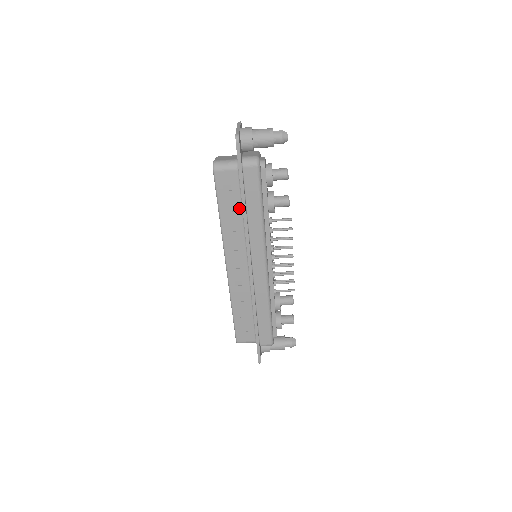
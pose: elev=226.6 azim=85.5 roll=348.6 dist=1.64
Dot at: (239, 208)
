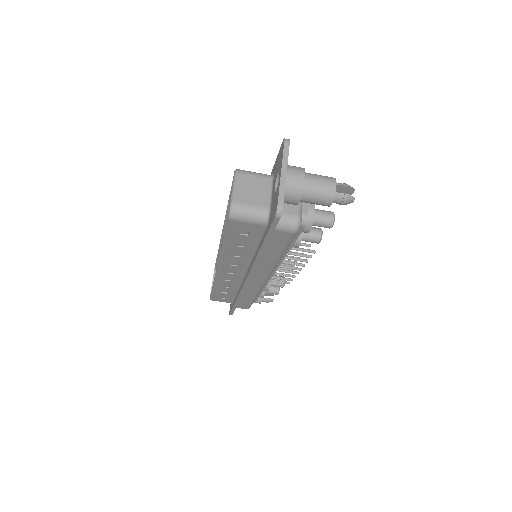
Dot at: (252, 246)
